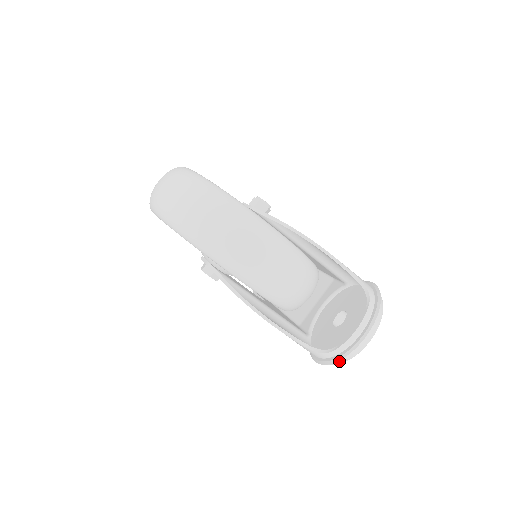
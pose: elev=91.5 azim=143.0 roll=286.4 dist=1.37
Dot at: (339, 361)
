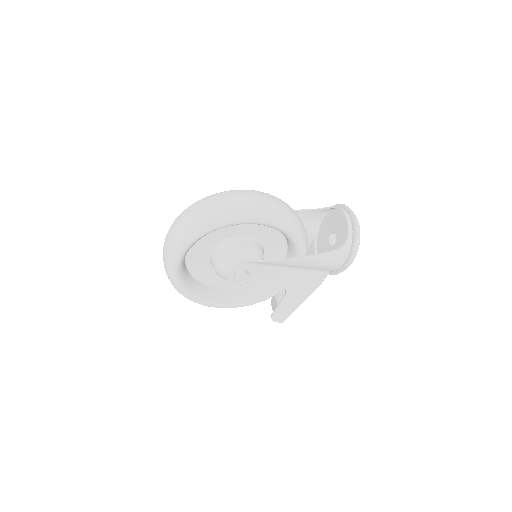
Dot at: (357, 238)
